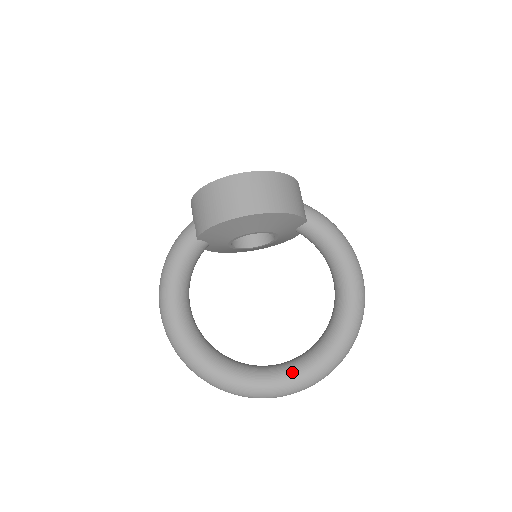
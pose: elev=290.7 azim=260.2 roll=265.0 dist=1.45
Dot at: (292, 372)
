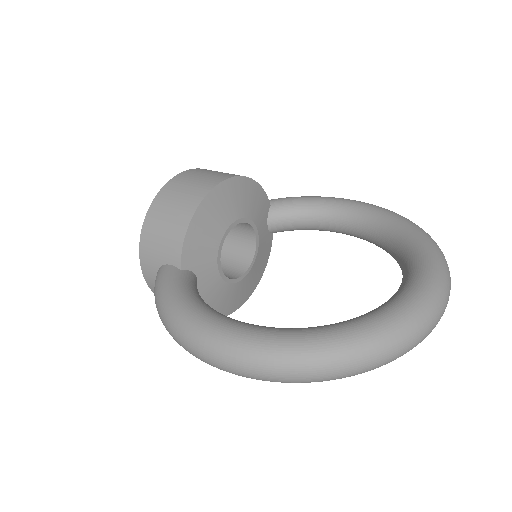
Dot at: (419, 272)
